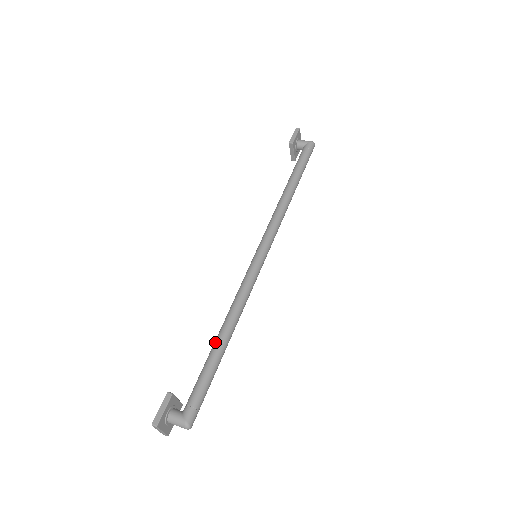
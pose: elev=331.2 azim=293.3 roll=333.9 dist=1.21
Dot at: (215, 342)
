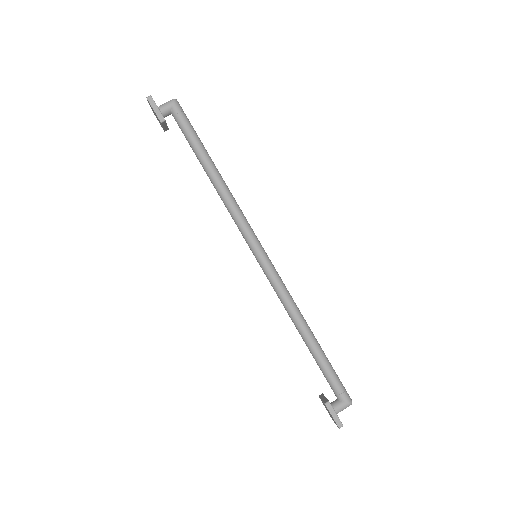
Dot at: (308, 344)
